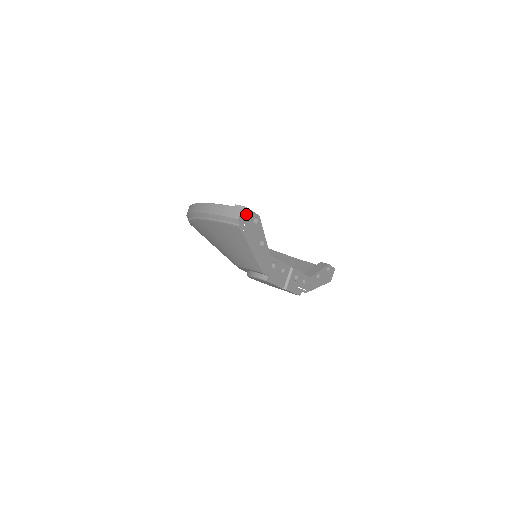
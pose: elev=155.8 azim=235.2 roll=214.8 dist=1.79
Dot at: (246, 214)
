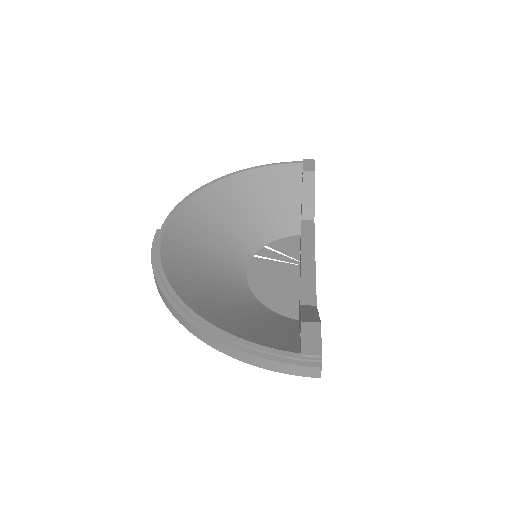
Dot at: occluded
